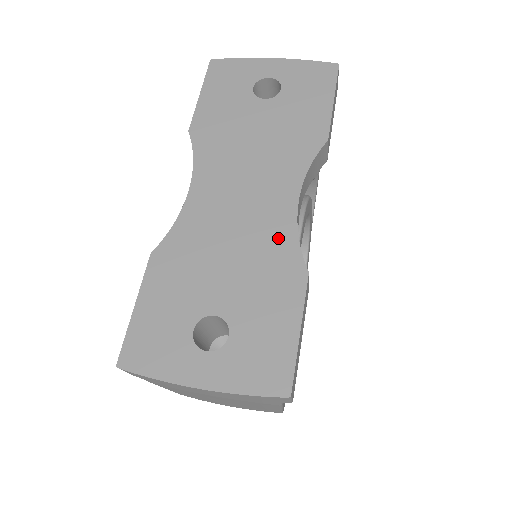
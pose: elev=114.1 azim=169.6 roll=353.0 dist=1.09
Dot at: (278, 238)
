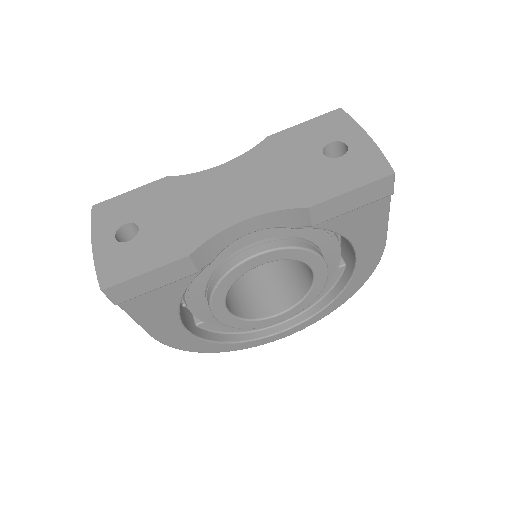
Dot at: (207, 226)
